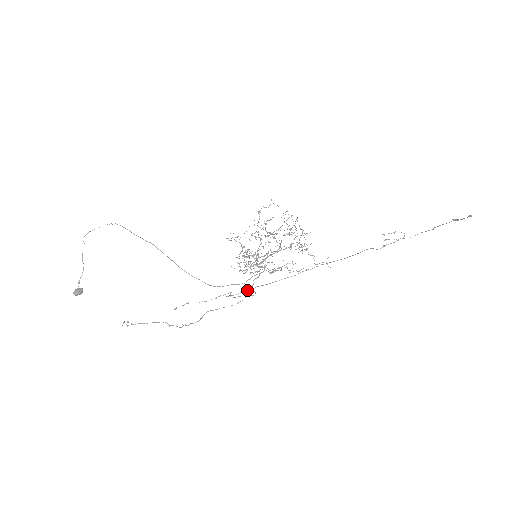
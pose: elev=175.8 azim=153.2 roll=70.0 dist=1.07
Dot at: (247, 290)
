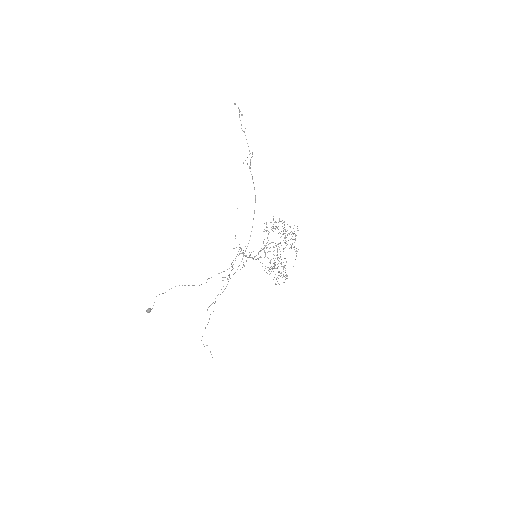
Dot at: occluded
